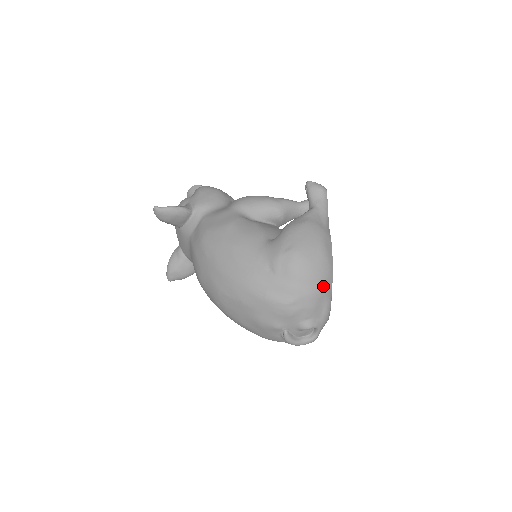
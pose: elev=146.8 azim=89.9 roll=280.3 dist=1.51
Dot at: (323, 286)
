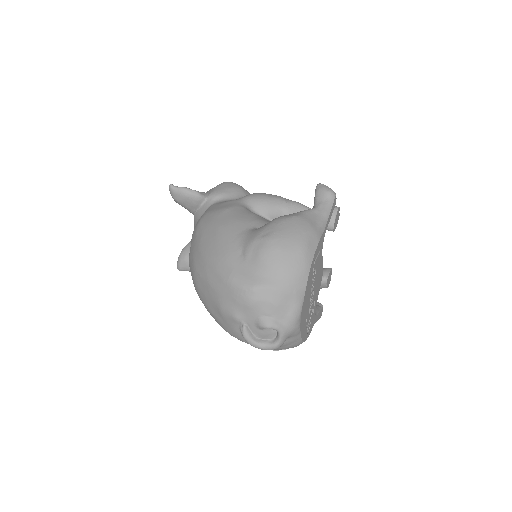
Dot at: (292, 283)
